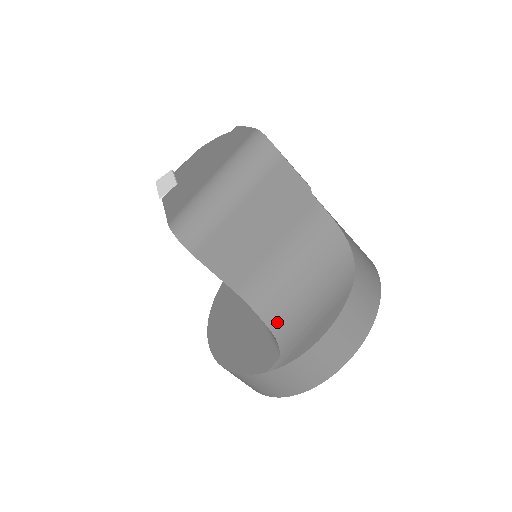
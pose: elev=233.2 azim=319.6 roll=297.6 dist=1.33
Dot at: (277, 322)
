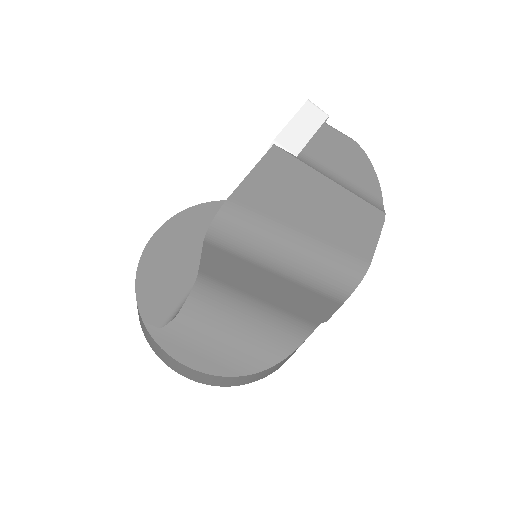
Dot at: (191, 313)
